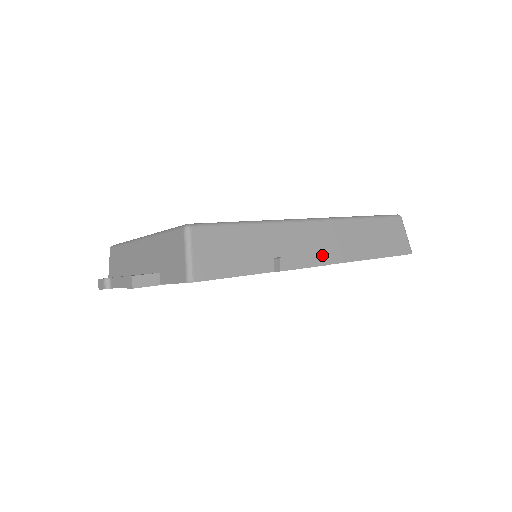
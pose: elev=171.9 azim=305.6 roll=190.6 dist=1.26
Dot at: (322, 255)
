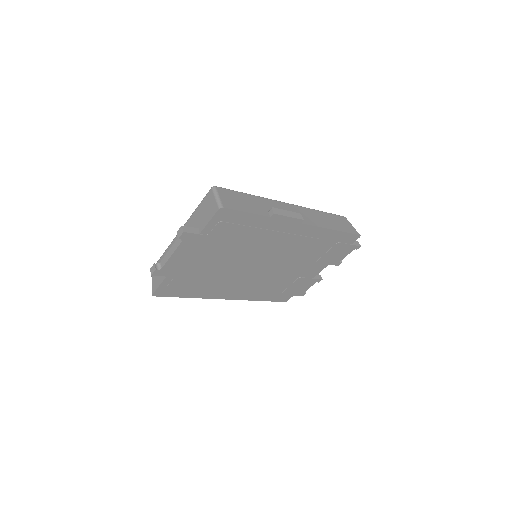
Dot at: (298, 214)
